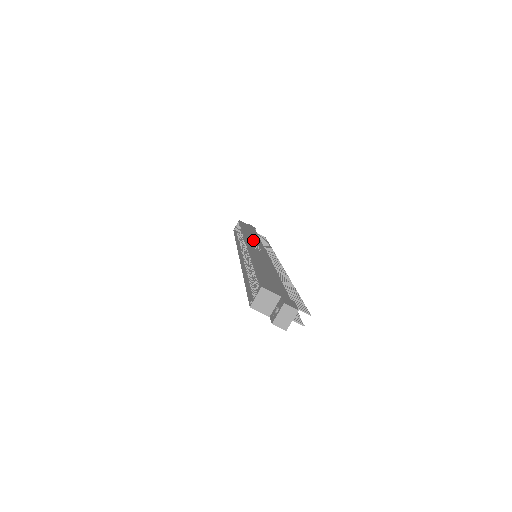
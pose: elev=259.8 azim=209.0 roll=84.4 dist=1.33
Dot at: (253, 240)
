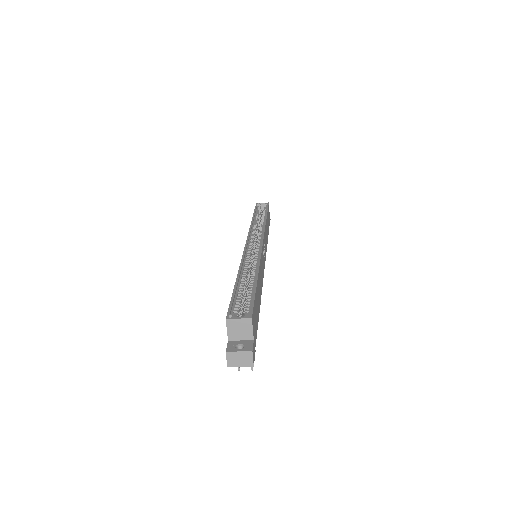
Dot at: occluded
